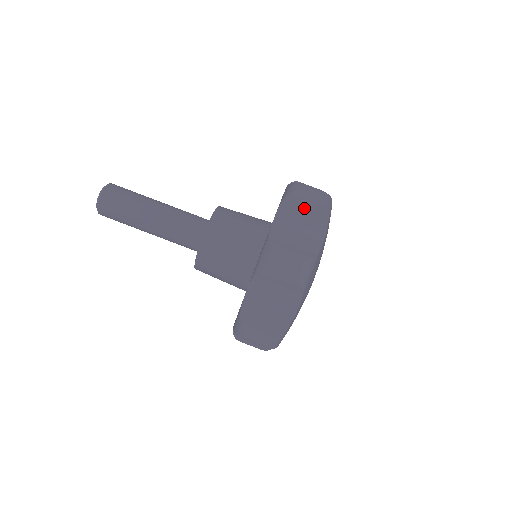
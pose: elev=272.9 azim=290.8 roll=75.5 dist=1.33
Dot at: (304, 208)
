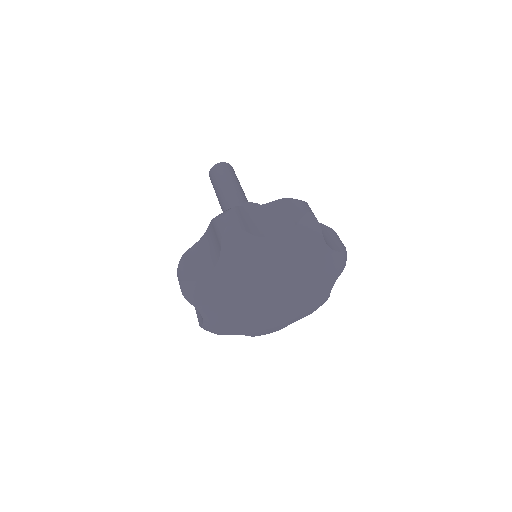
Dot at: (286, 211)
